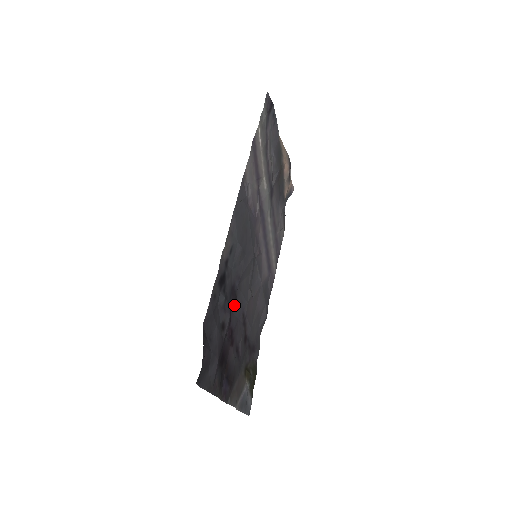
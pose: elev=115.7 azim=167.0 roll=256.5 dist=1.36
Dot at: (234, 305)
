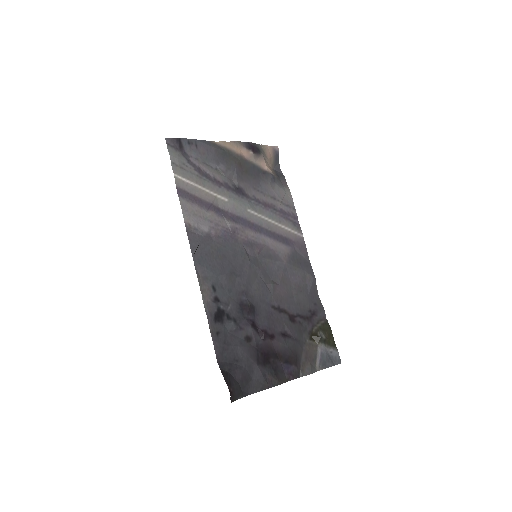
Dot at: (254, 312)
